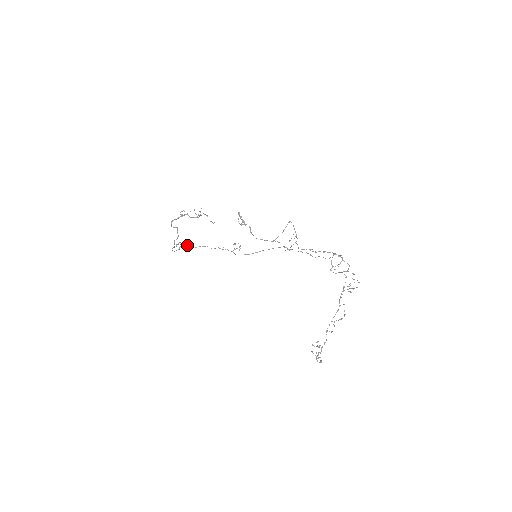
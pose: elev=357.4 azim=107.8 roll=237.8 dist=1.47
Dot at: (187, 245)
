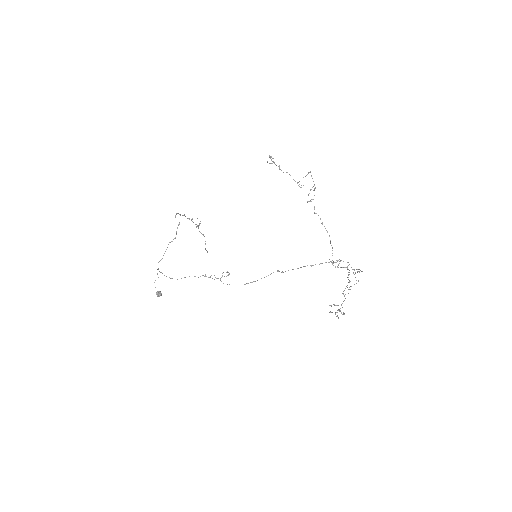
Dot at: (160, 292)
